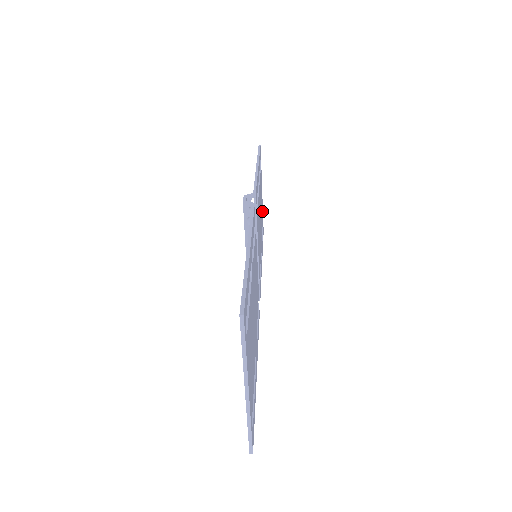
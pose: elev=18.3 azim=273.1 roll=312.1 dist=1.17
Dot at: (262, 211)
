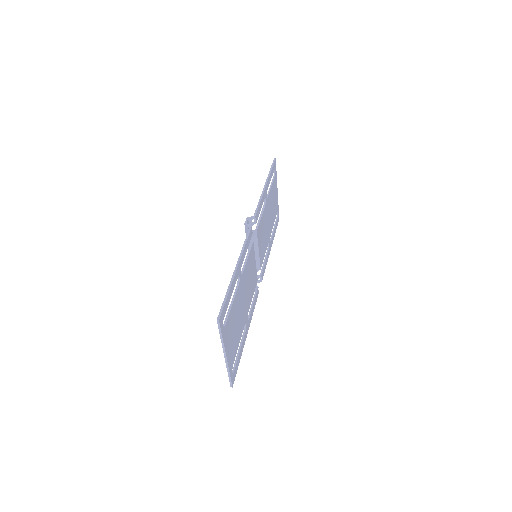
Dot at: (276, 206)
